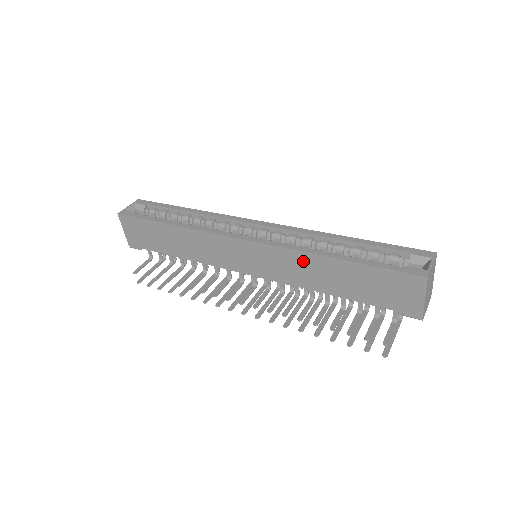
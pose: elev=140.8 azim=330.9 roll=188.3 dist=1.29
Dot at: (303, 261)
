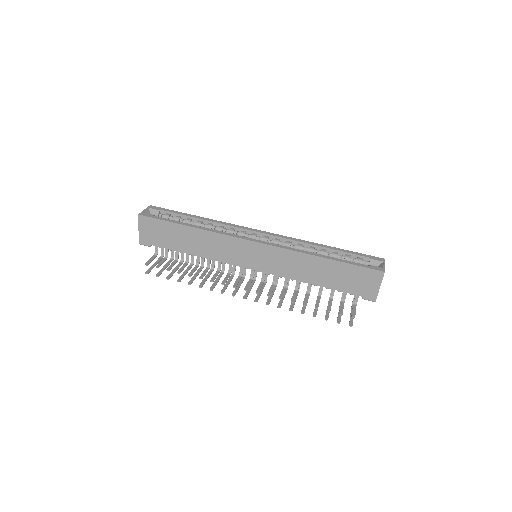
Dot at: (300, 259)
